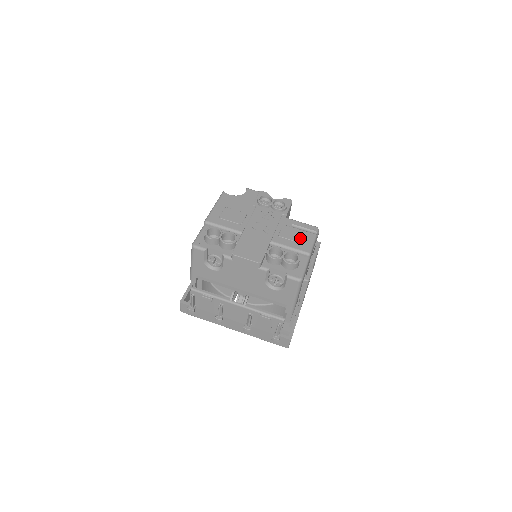
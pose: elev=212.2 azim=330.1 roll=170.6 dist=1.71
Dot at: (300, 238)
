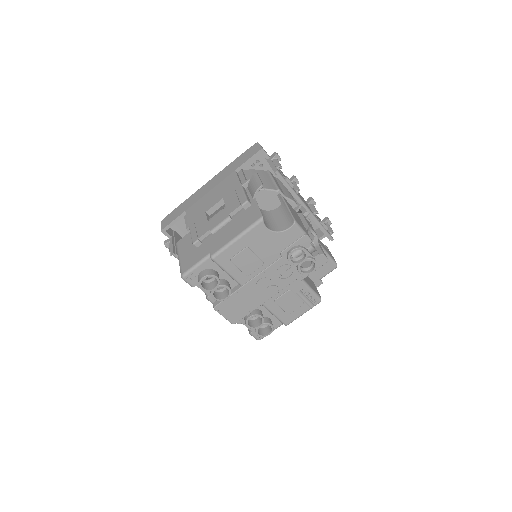
Dot at: (292, 310)
